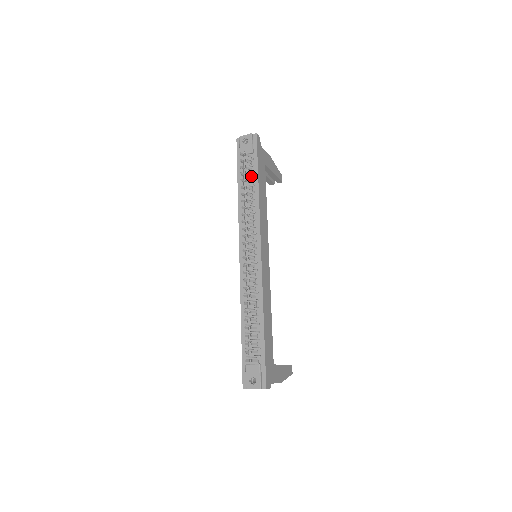
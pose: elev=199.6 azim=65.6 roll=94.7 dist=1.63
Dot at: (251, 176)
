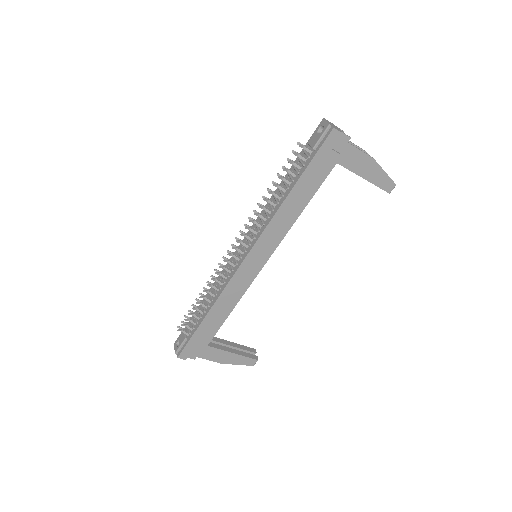
Dot at: (294, 176)
